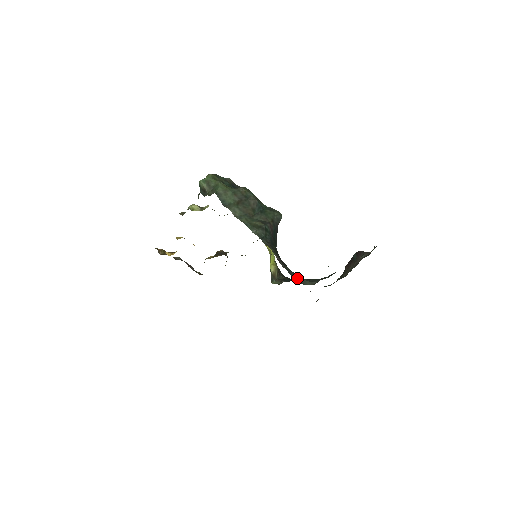
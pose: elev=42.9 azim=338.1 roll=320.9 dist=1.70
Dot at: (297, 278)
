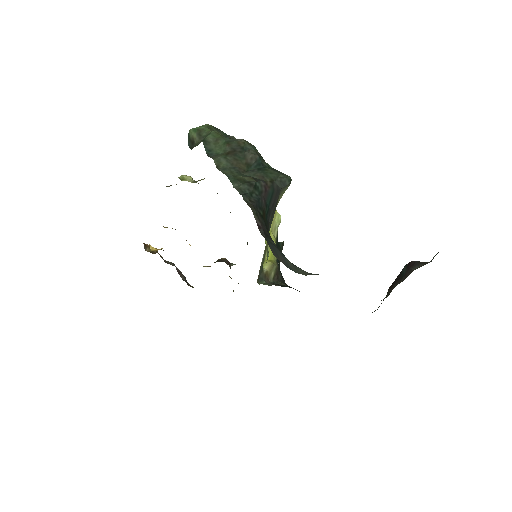
Dot at: (283, 258)
